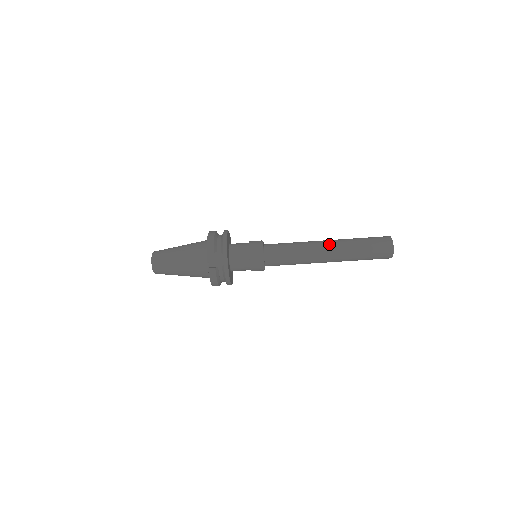
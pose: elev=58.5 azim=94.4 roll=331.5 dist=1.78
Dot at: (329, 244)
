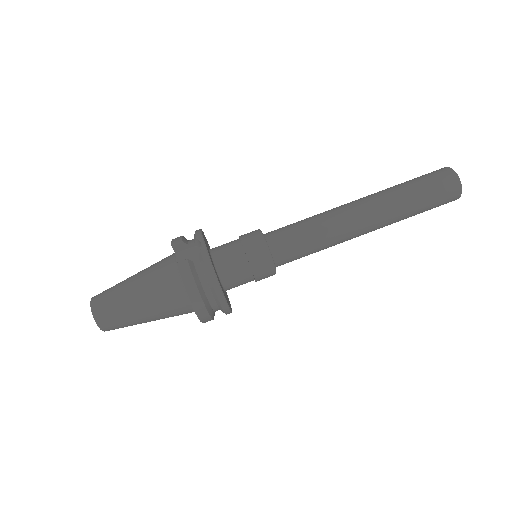
Dot at: occluded
